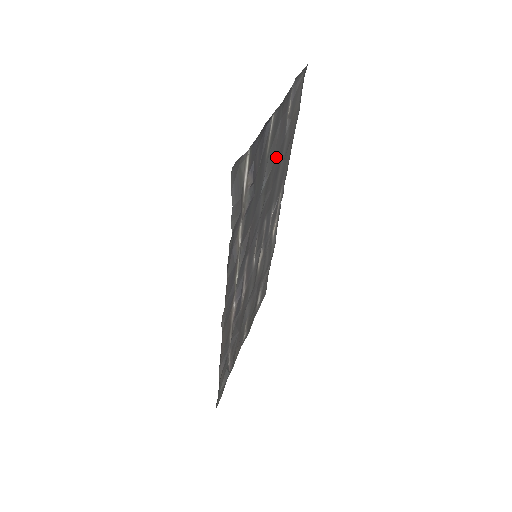
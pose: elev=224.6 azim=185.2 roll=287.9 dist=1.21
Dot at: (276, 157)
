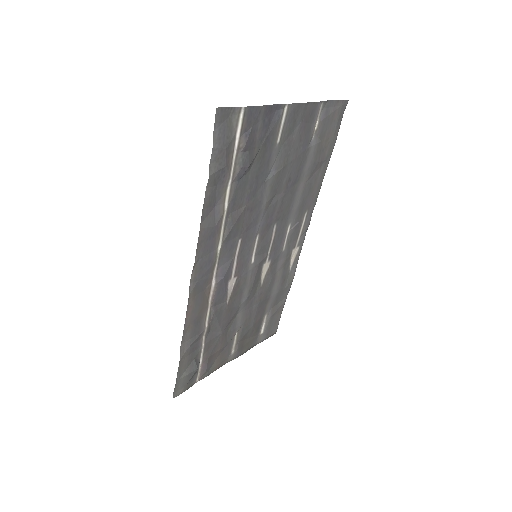
Dot at: (292, 160)
